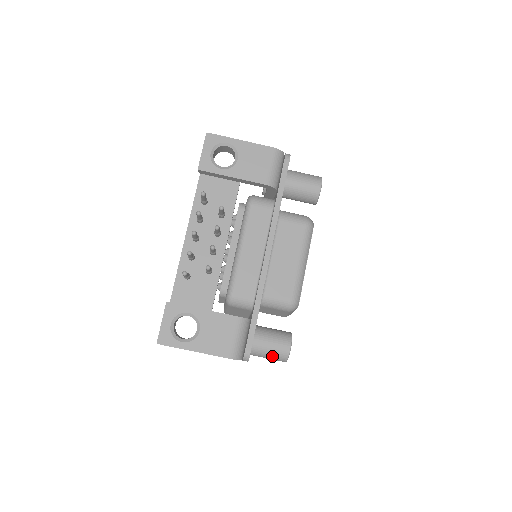
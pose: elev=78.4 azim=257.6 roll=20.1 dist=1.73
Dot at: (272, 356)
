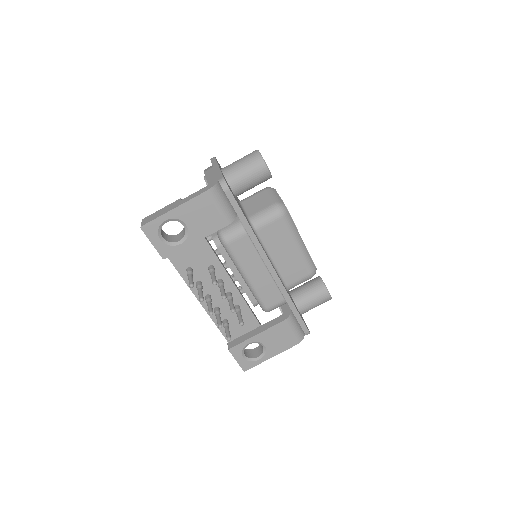
Dot at: occluded
